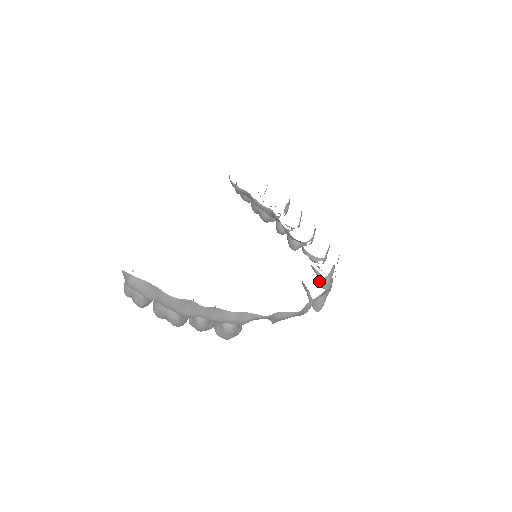
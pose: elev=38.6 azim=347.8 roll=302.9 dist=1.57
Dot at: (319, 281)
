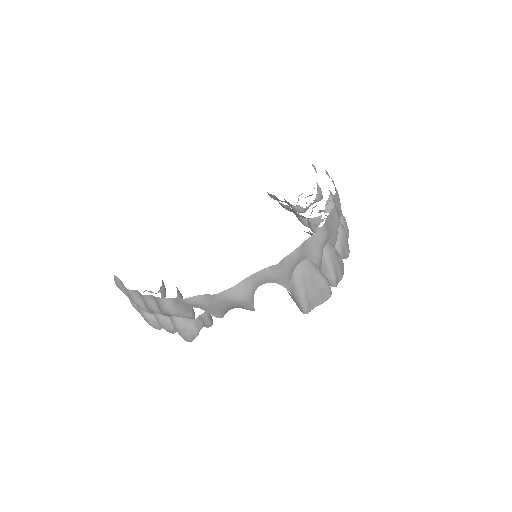
Dot at: occluded
